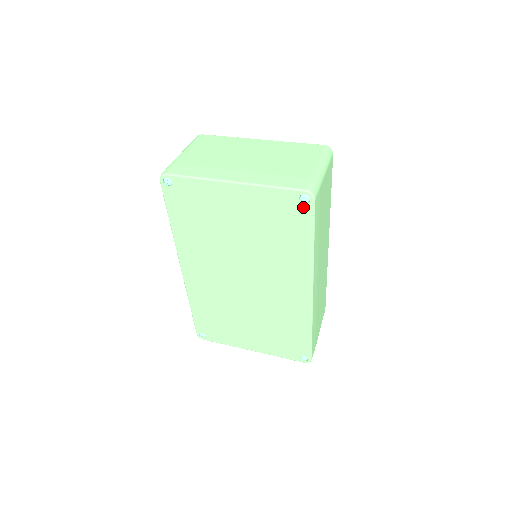
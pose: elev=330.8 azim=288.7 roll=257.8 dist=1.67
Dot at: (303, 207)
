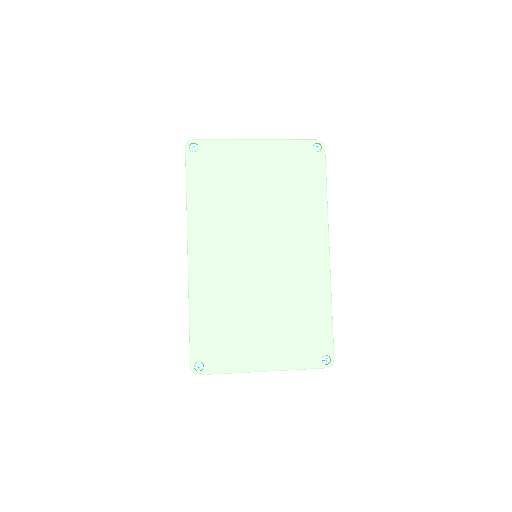
Dot at: (316, 155)
